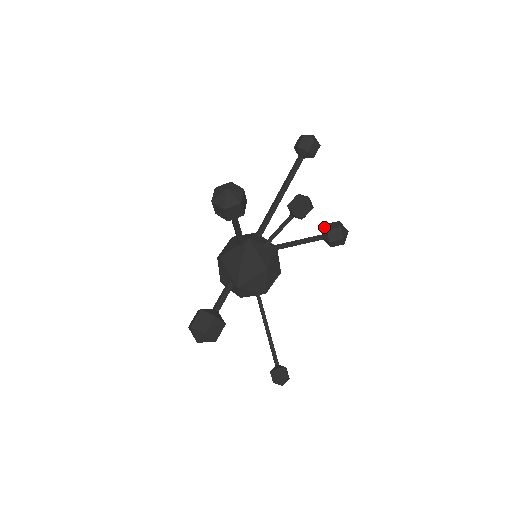
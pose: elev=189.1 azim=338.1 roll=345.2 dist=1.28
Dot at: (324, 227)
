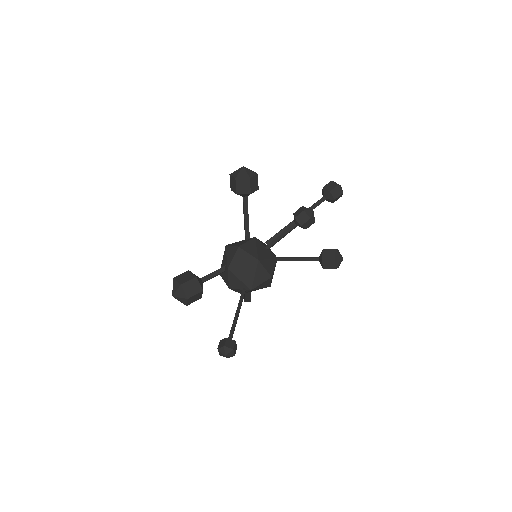
Dot at: occluded
